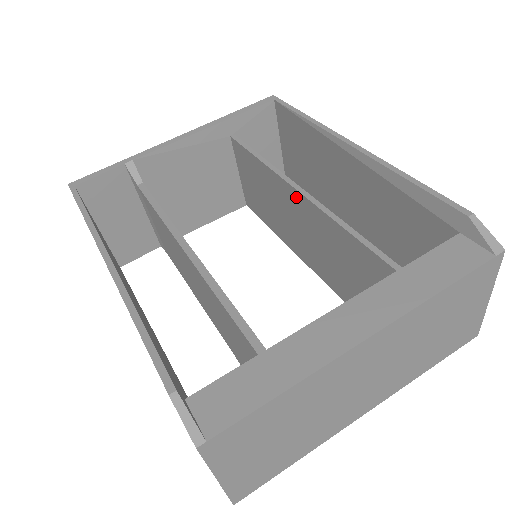
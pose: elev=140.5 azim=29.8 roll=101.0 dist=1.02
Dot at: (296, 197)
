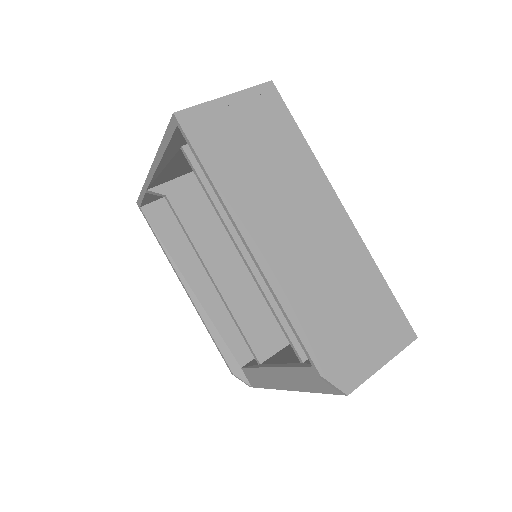
Dot at: (246, 250)
